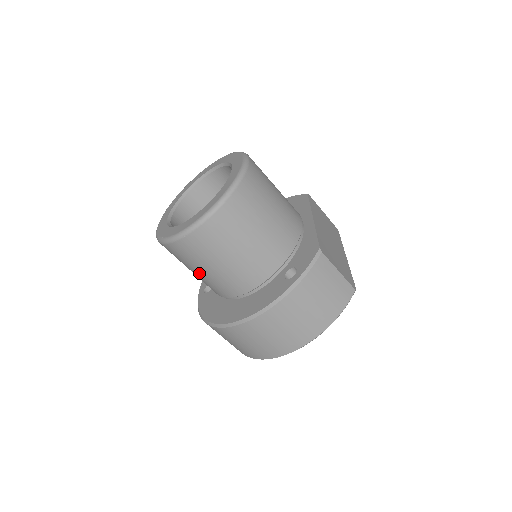
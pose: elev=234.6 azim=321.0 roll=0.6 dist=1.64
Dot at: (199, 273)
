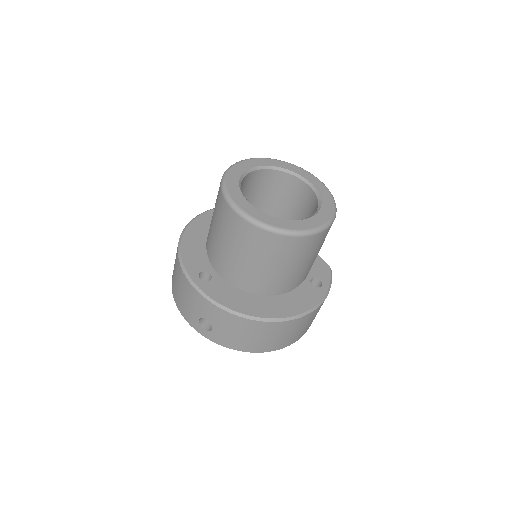
Dot at: (269, 267)
